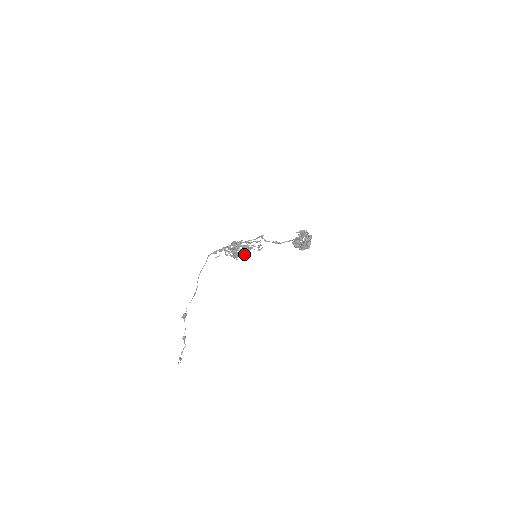
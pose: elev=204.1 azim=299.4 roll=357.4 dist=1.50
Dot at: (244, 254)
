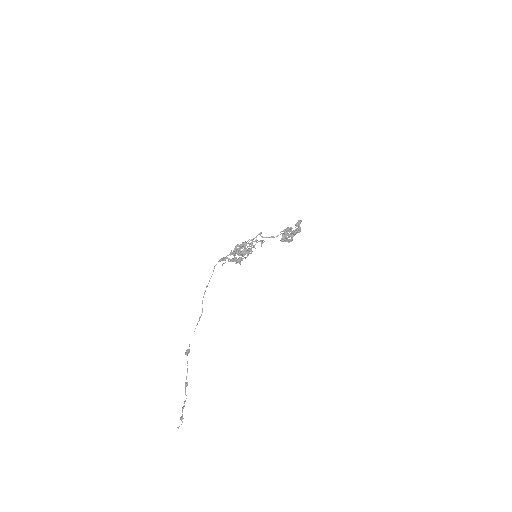
Dot at: (245, 257)
